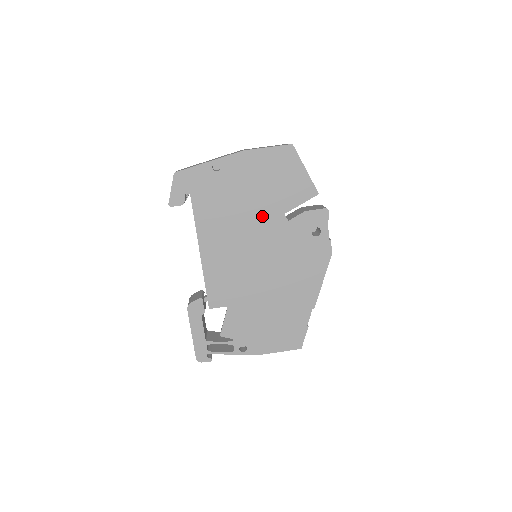
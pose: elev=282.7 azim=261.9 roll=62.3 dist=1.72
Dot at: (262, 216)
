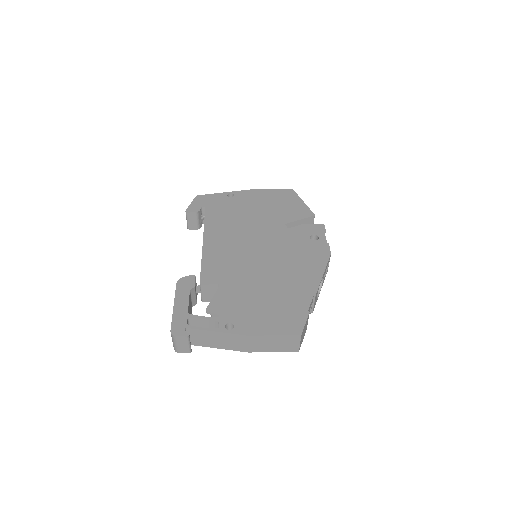
Dot at: (264, 224)
